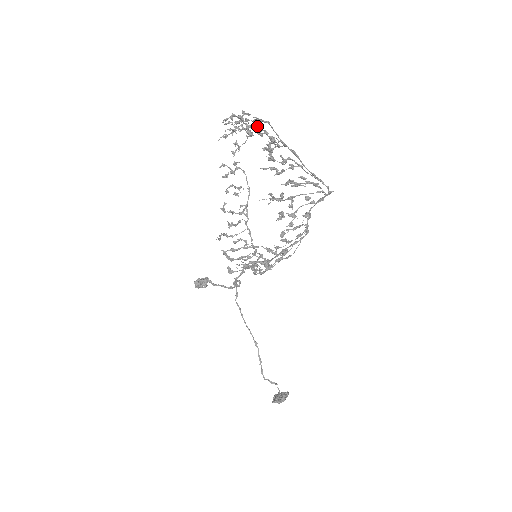
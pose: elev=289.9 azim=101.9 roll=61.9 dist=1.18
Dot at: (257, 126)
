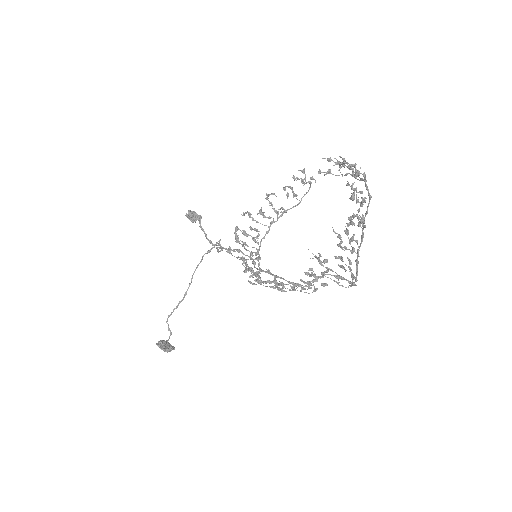
Dot at: (363, 198)
